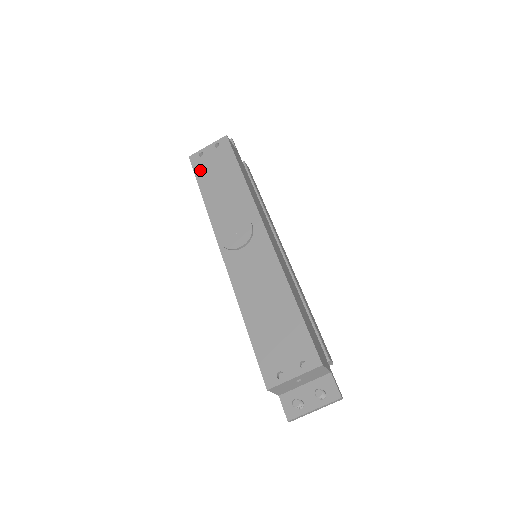
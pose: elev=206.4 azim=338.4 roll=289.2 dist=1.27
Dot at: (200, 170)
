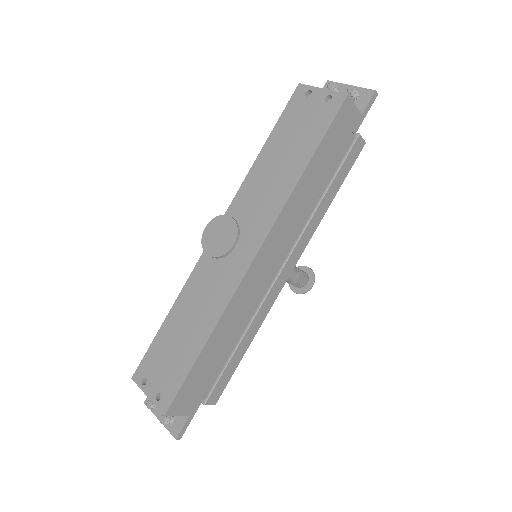
Dot at: (288, 114)
